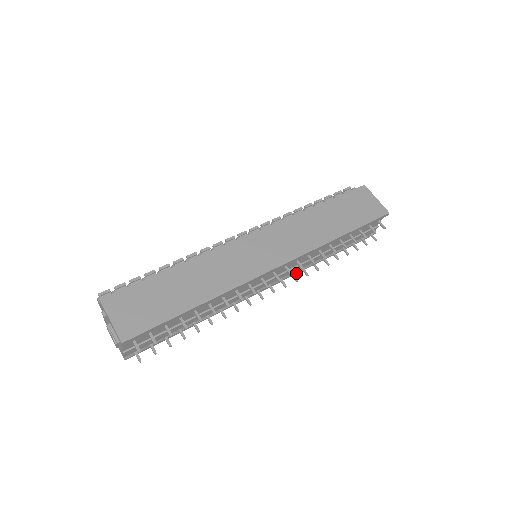
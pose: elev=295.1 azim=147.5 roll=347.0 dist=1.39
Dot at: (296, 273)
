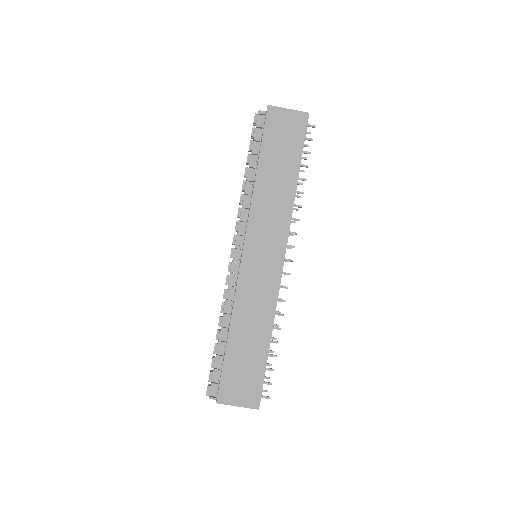
Dot at: occluded
